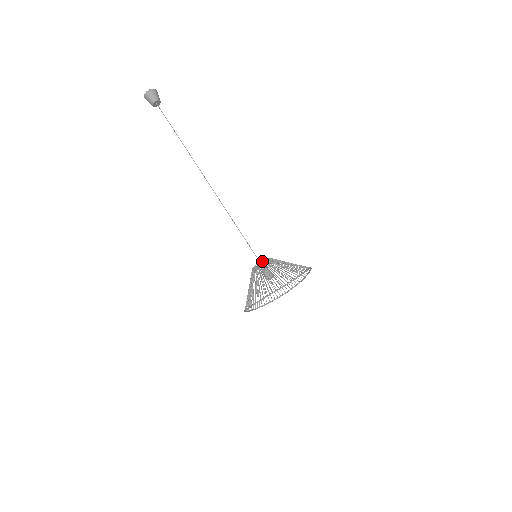
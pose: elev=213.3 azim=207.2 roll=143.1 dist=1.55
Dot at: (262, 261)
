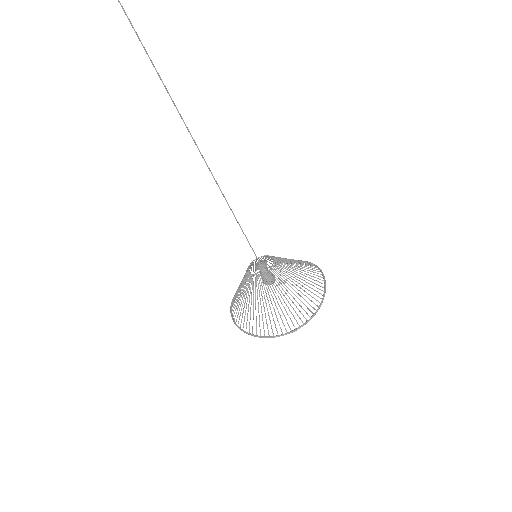
Dot at: (267, 273)
